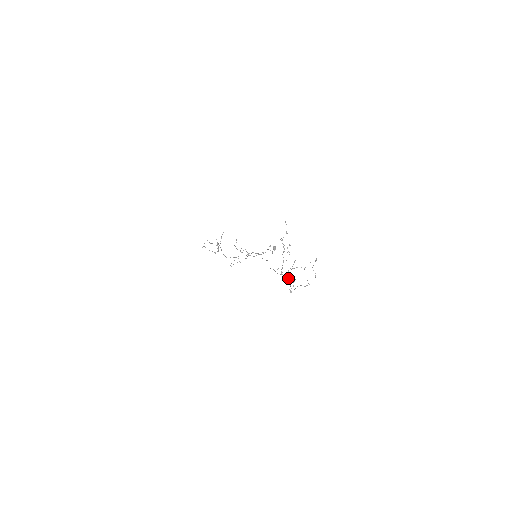
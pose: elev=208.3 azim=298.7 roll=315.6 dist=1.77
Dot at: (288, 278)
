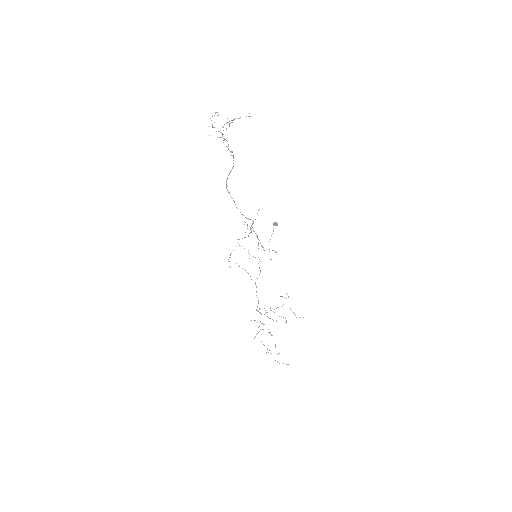
Dot at: occluded
